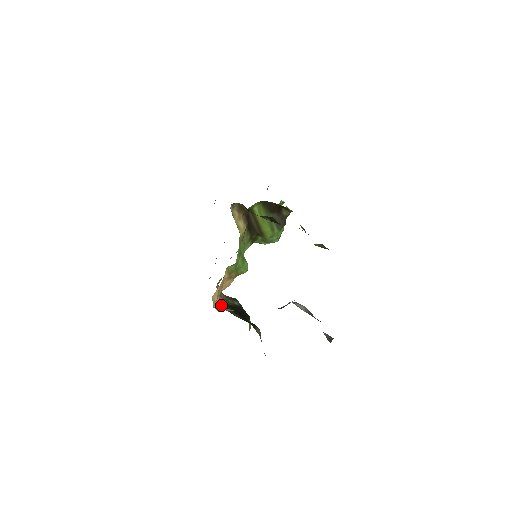
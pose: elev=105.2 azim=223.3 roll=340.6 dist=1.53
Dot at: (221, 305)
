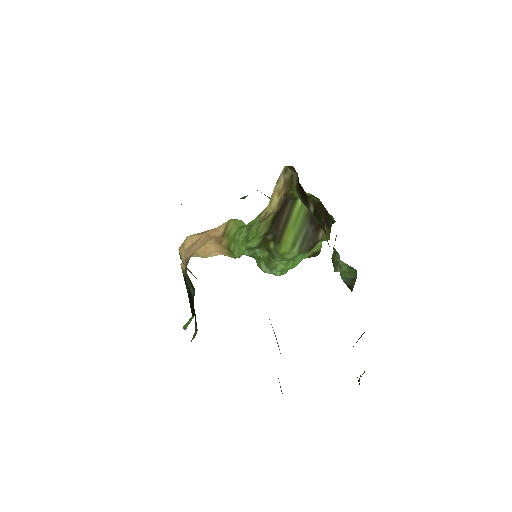
Dot at: (182, 267)
